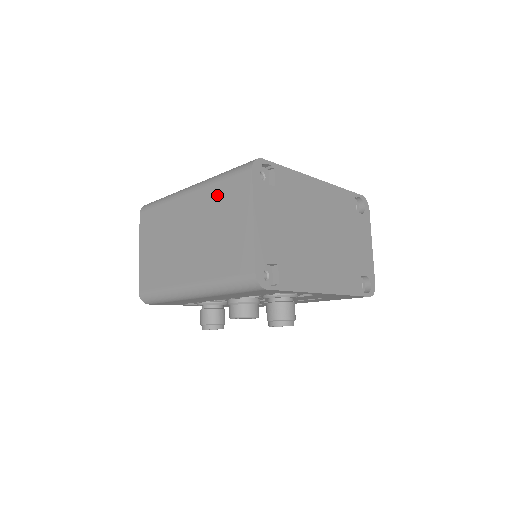
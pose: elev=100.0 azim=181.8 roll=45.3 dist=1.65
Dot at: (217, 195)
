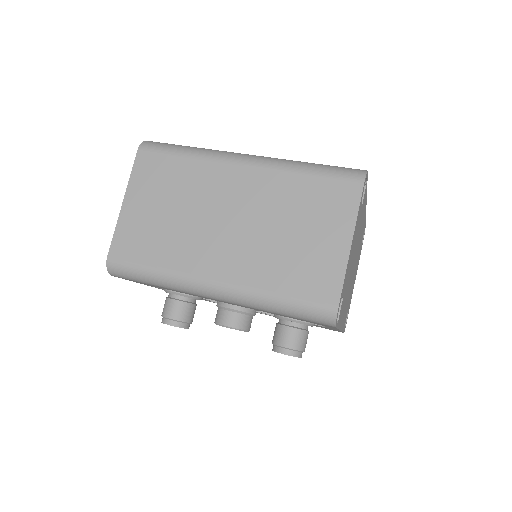
Dot at: (297, 188)
